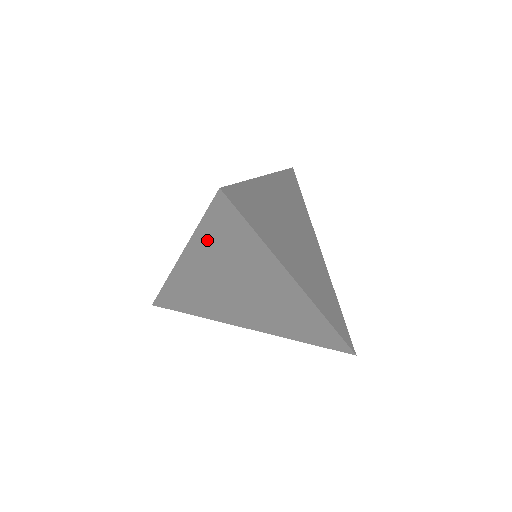
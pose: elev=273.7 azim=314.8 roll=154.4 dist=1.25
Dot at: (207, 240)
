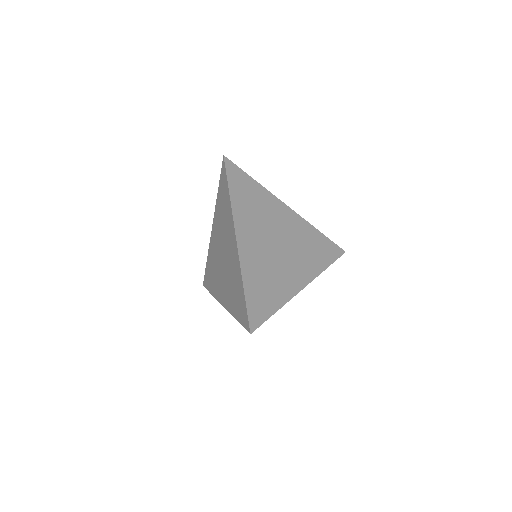
Dot at: (219, 203)
